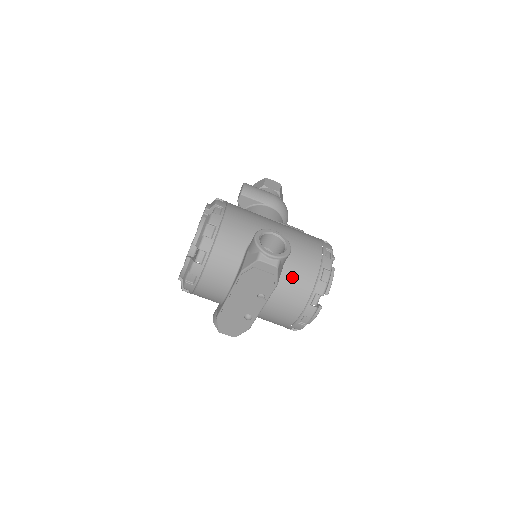
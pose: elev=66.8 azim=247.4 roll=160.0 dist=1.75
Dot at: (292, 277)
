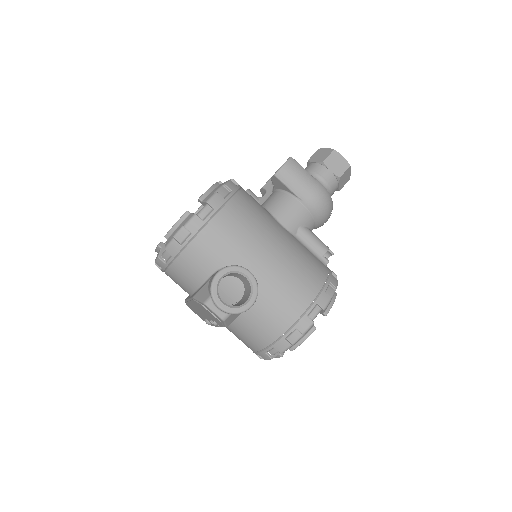
Dot at: (254, 321)
